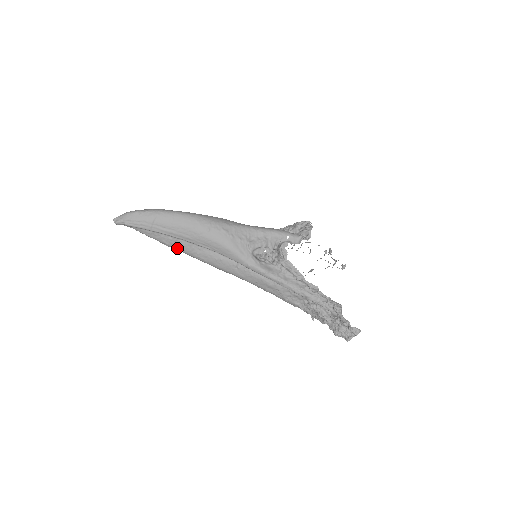
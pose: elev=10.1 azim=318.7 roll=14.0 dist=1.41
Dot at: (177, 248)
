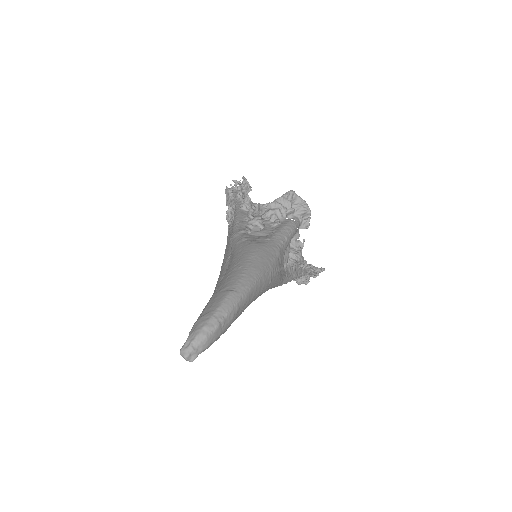
Dot at: occluded
